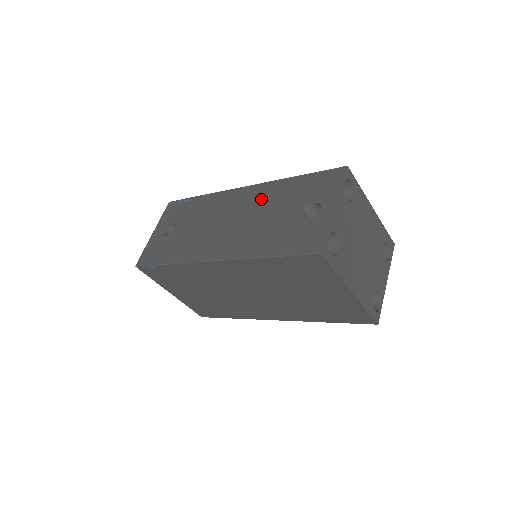
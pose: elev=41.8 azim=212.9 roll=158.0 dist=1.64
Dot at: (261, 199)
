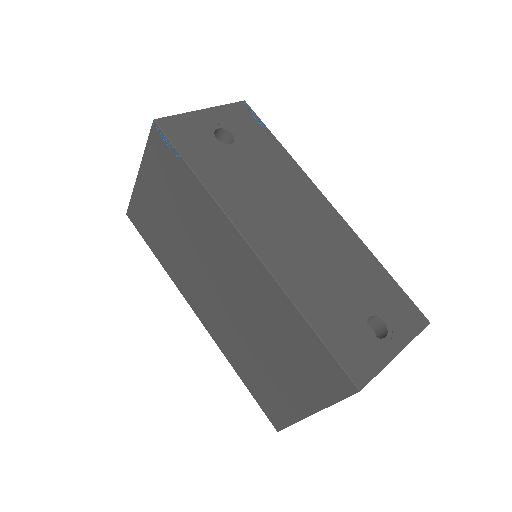
Dot at: (339, 244)
